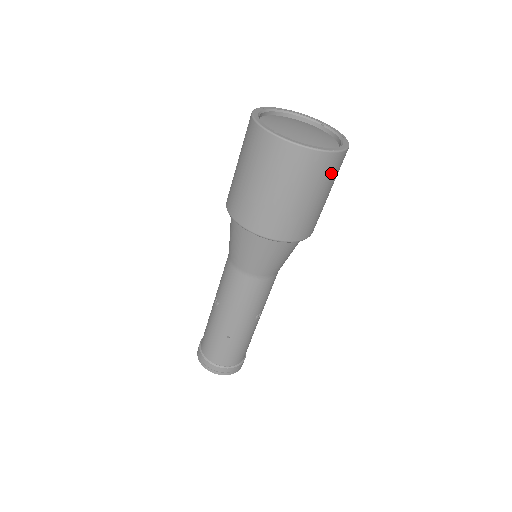
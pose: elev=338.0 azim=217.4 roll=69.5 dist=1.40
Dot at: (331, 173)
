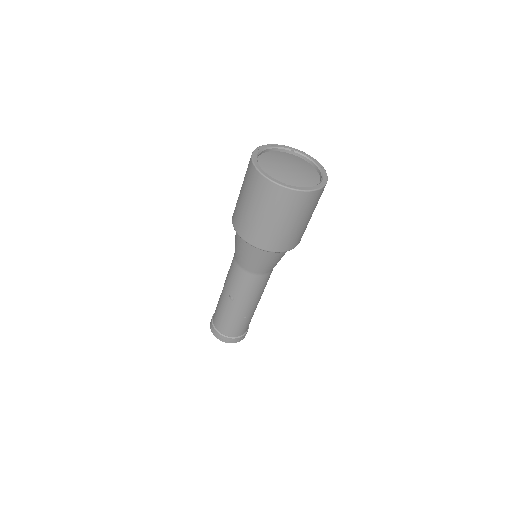
Dot at: occluded
